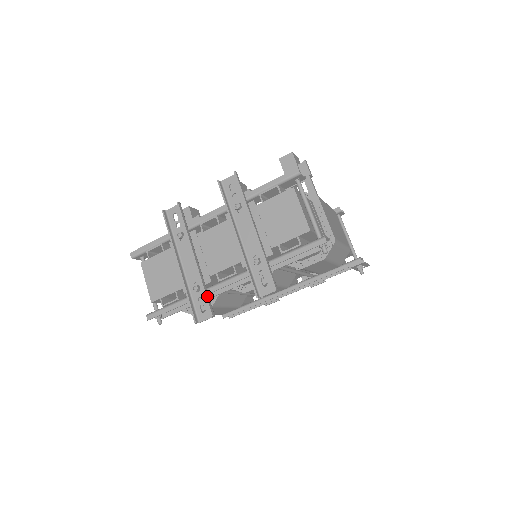
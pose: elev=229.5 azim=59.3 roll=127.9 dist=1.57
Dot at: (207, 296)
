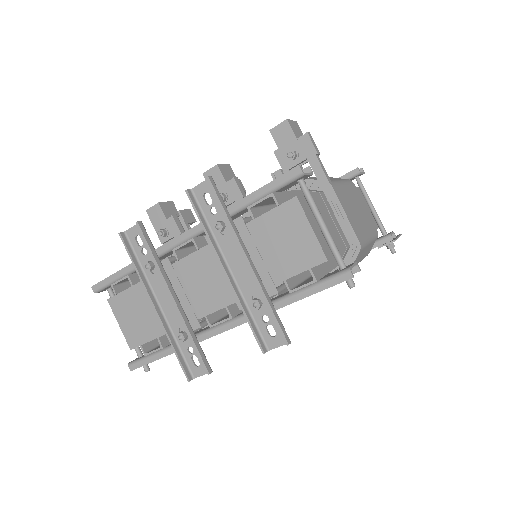
Dot at: (198, 348)
